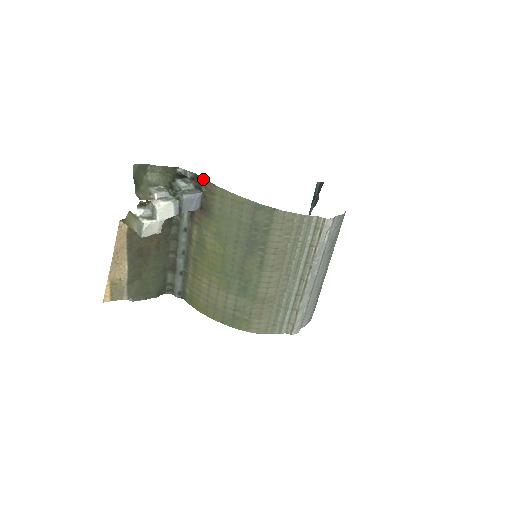
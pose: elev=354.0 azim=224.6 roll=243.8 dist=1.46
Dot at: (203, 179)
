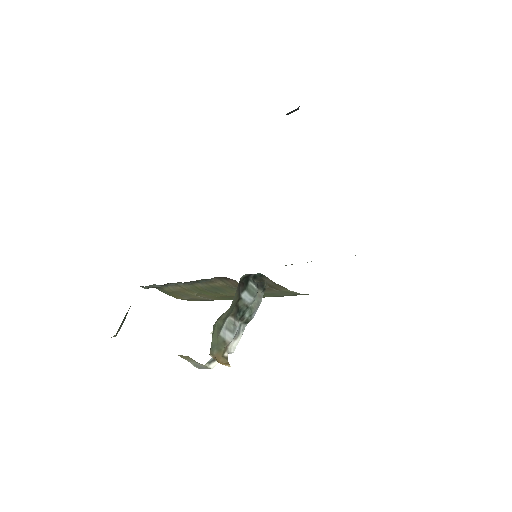
Dot at: (272, 281)
